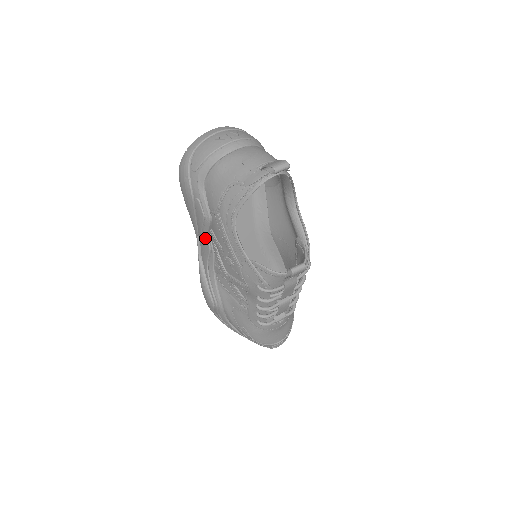
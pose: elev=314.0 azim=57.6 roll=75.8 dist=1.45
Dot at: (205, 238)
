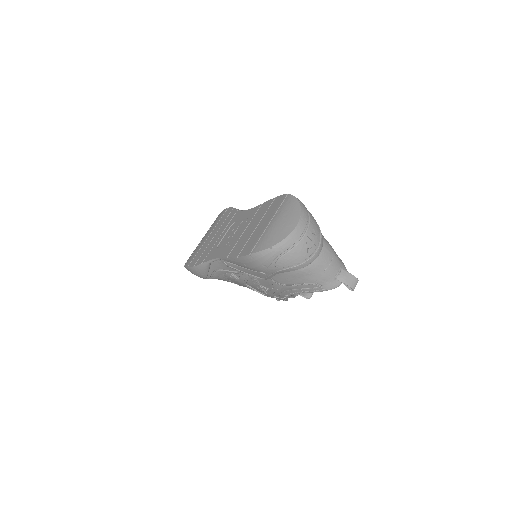
Dot at: occluded
